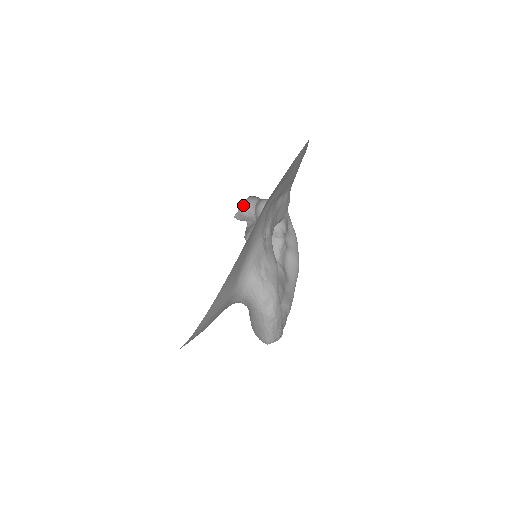
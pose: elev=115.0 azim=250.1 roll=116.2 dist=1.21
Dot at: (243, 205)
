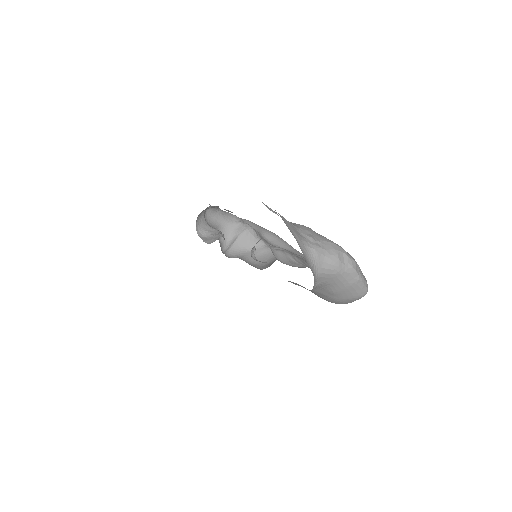
Dot at: (198, 230)
